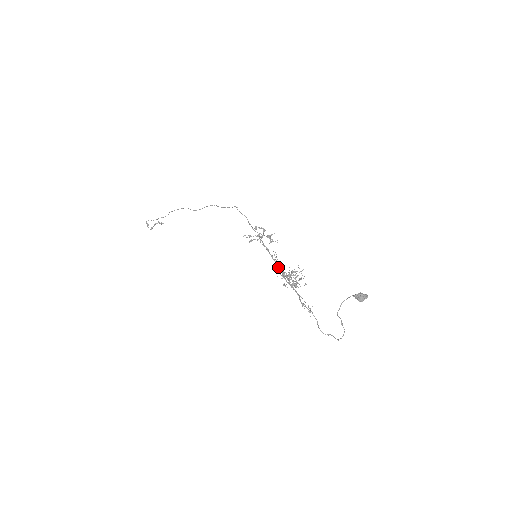
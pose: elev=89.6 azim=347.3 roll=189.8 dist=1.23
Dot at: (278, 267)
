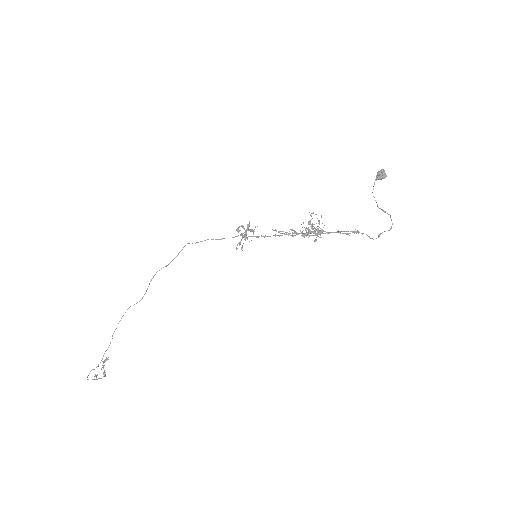
Dot at: (292, 236)
